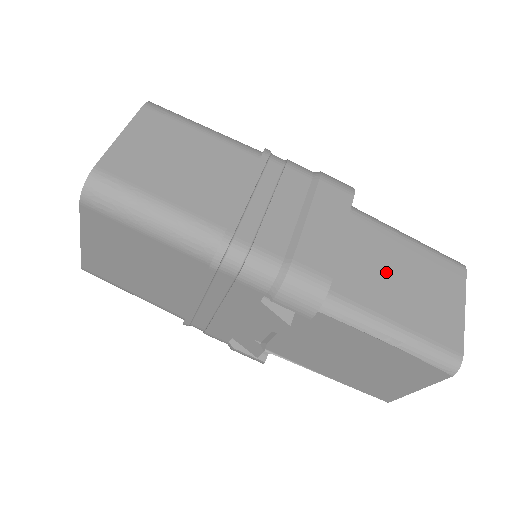
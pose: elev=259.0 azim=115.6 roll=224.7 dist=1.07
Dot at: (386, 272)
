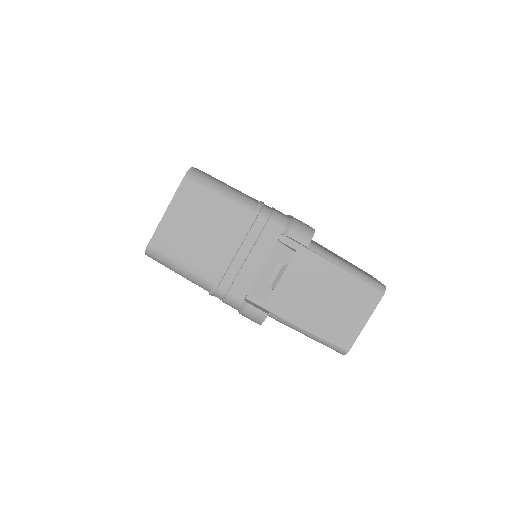
Dot at: occluded
